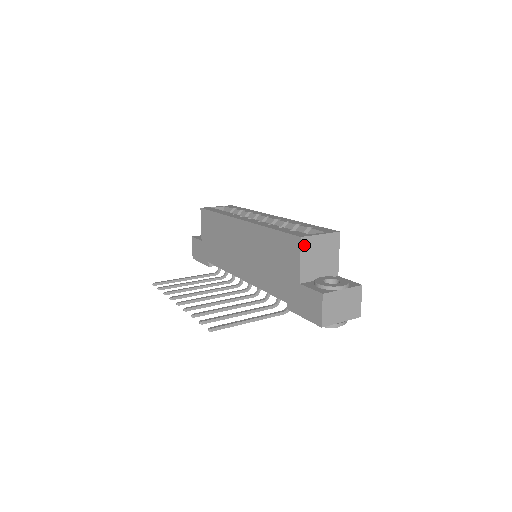
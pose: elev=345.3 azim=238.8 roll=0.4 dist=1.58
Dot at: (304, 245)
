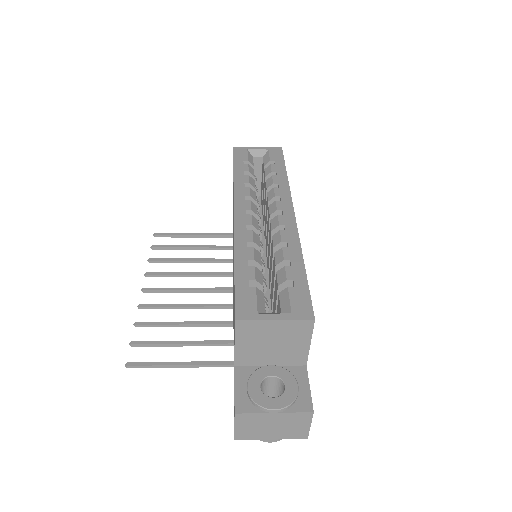
Dot at: (242, 329)
